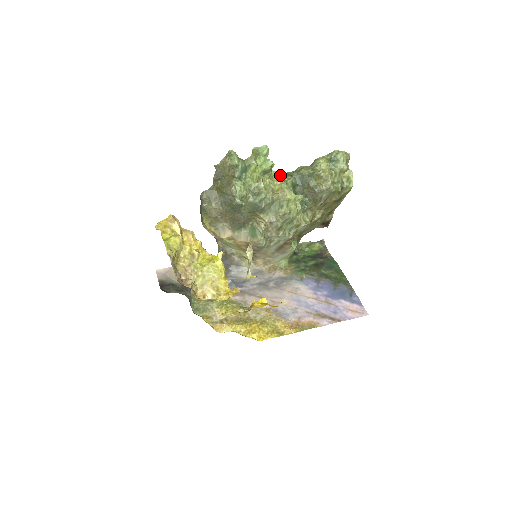
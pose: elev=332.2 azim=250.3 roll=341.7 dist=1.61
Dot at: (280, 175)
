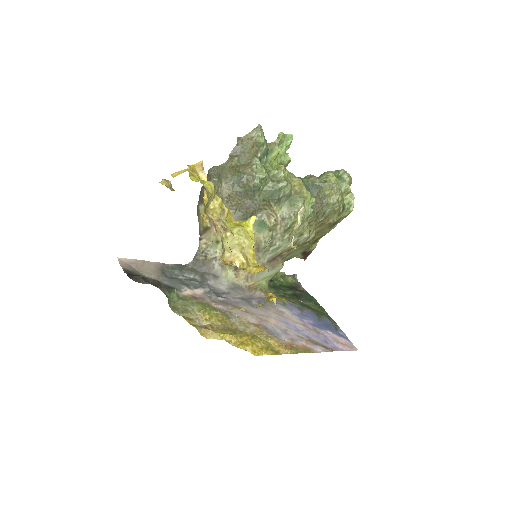
Dot at: occluded
